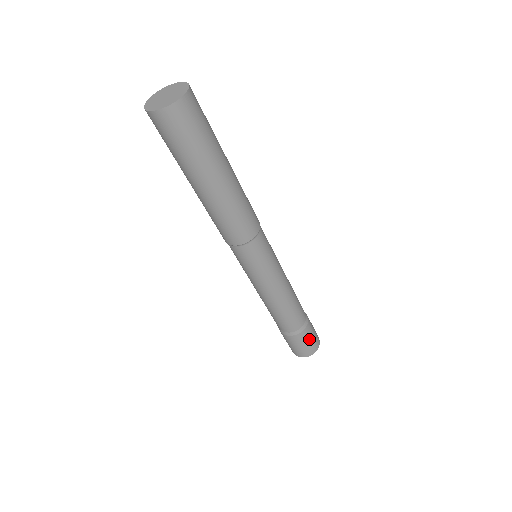
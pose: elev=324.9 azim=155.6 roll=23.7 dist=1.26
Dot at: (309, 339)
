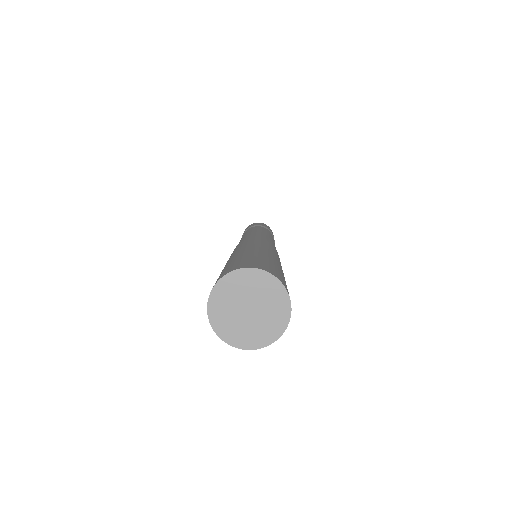
Dot at: occluded
